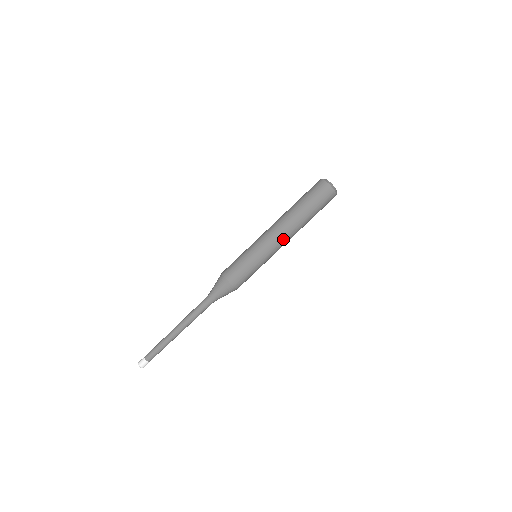
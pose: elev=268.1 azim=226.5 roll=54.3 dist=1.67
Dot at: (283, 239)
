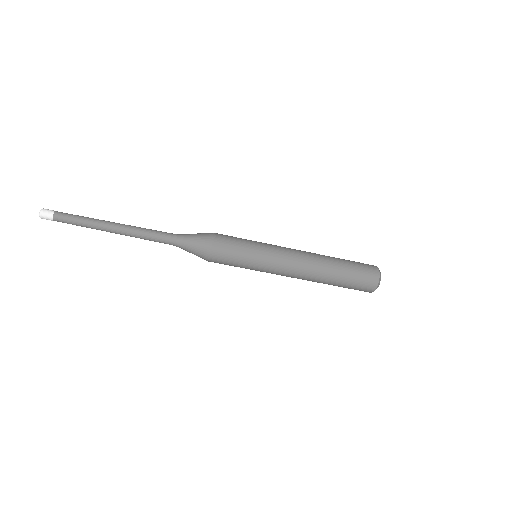
Dot at: (296, 268)
